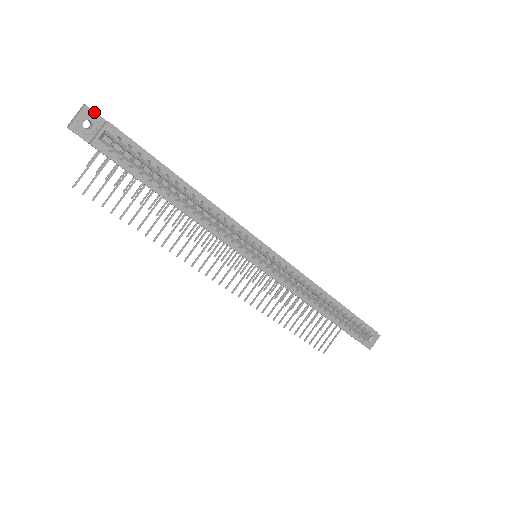
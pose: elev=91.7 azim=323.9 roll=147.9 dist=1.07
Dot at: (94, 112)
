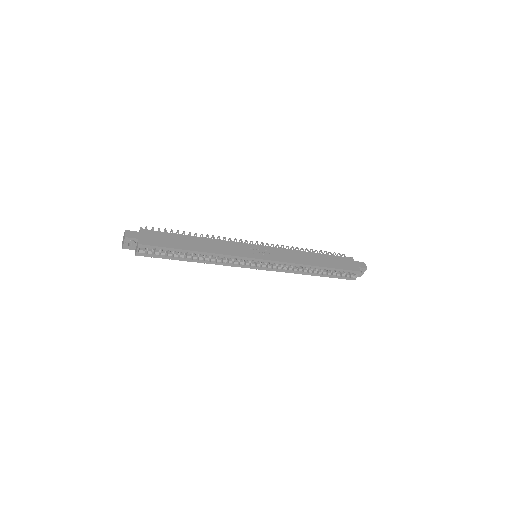
Dot at: (131, 238)
